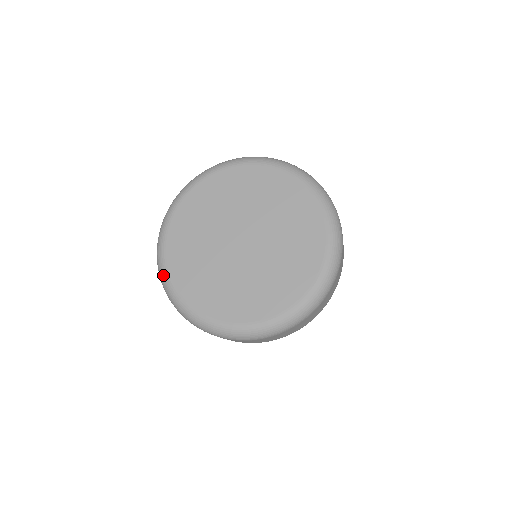
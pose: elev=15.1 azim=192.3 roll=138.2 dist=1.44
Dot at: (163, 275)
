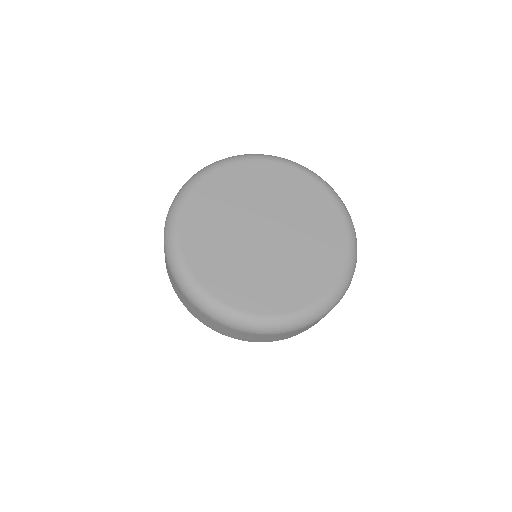
Dot at: (176, 207)
